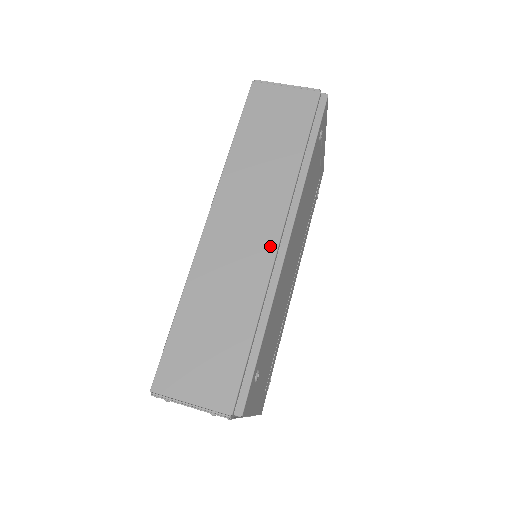
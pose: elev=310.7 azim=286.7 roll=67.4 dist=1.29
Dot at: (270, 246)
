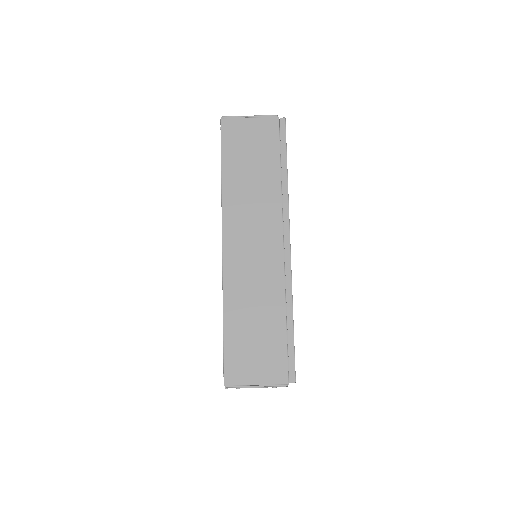
Dot at: (278, 254)
